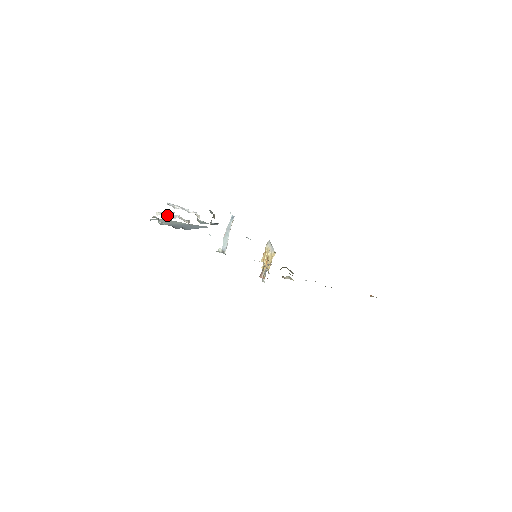
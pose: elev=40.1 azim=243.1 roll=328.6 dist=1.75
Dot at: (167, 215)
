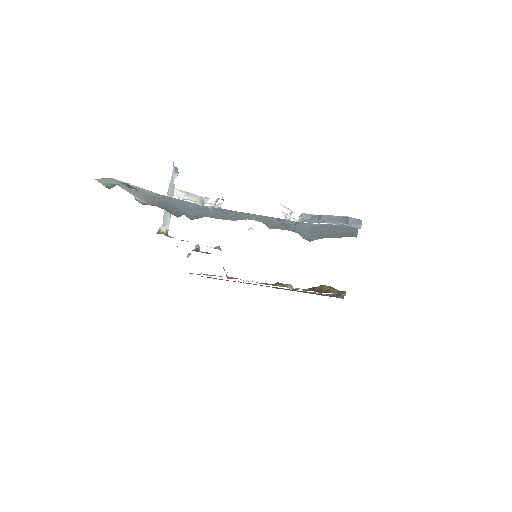
Dot at: (192, 197)
